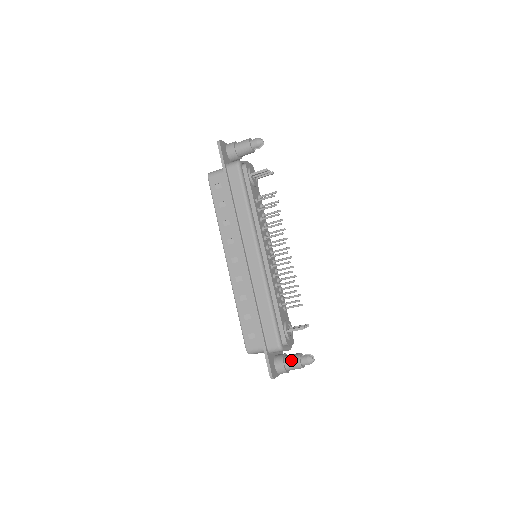
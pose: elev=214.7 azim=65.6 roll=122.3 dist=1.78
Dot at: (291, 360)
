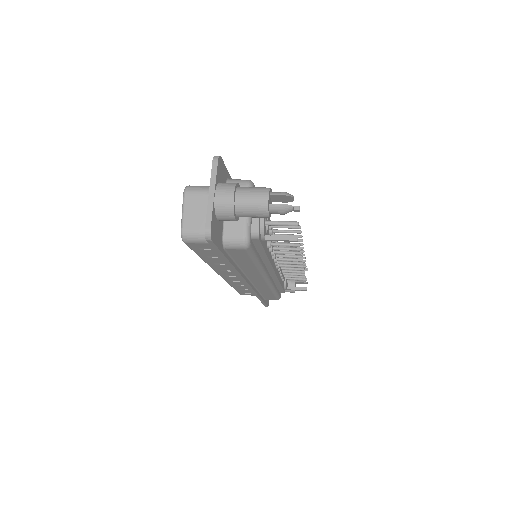
Dot at: (286, 291)
